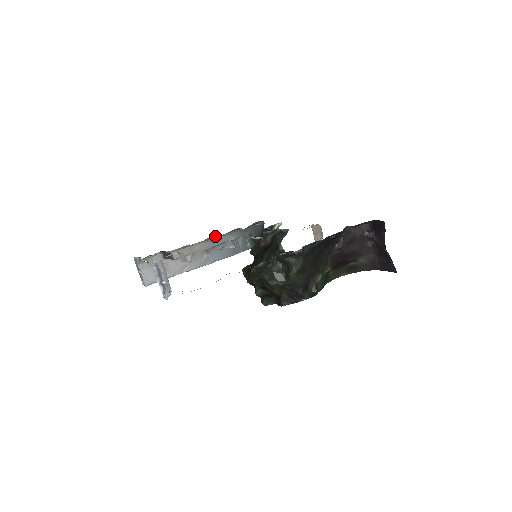
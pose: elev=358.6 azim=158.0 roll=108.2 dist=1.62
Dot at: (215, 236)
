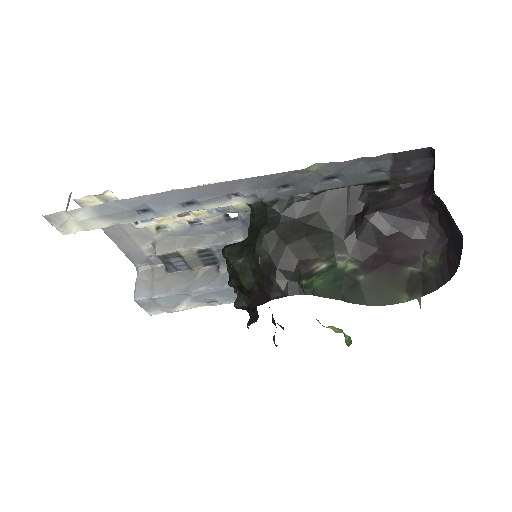
Dot at: (207, 225)
